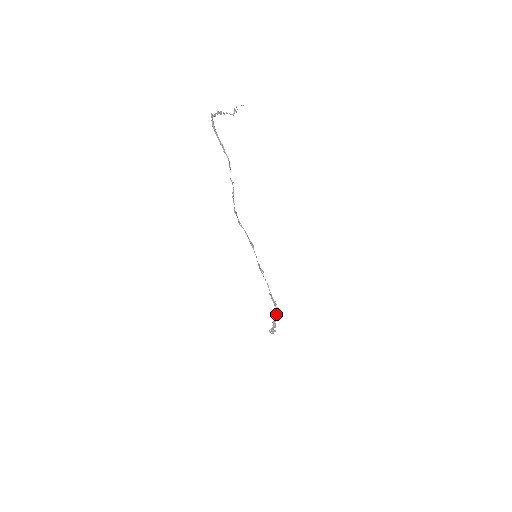
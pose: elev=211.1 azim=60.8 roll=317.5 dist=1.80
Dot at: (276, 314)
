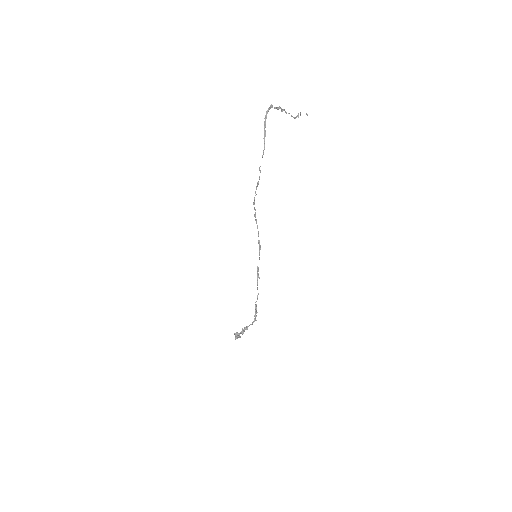
Dot at: (251, 324)
